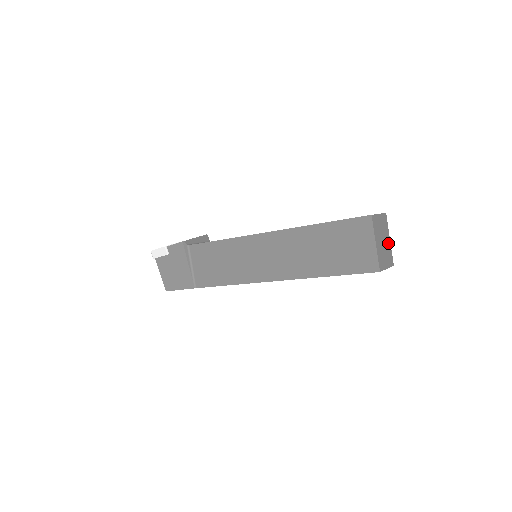
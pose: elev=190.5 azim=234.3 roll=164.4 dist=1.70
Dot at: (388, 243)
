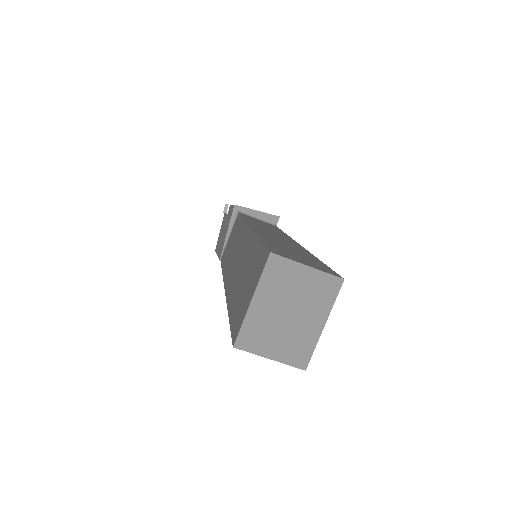
Dot at: (311, 327)
